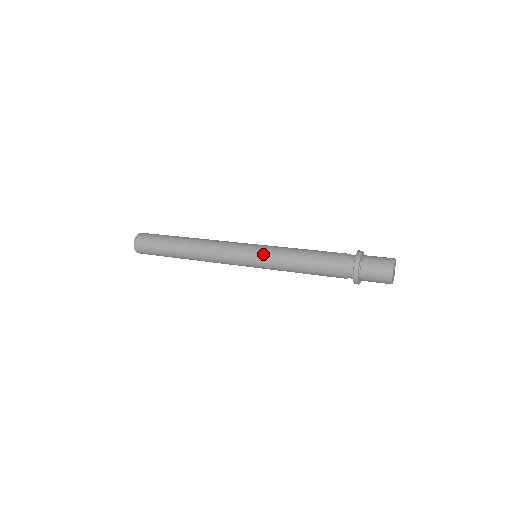
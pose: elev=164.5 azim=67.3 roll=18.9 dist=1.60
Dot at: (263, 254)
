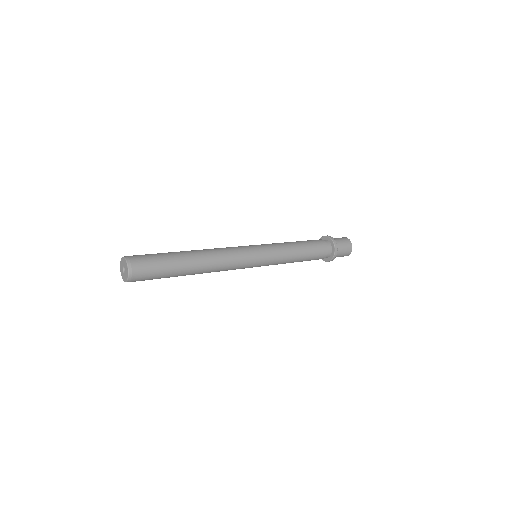
Dot at: (272, 258)
